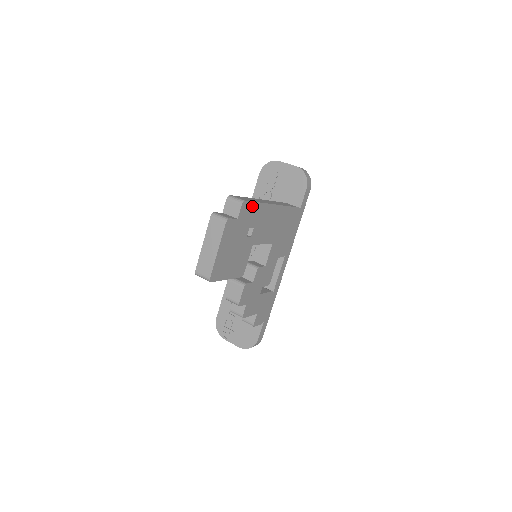
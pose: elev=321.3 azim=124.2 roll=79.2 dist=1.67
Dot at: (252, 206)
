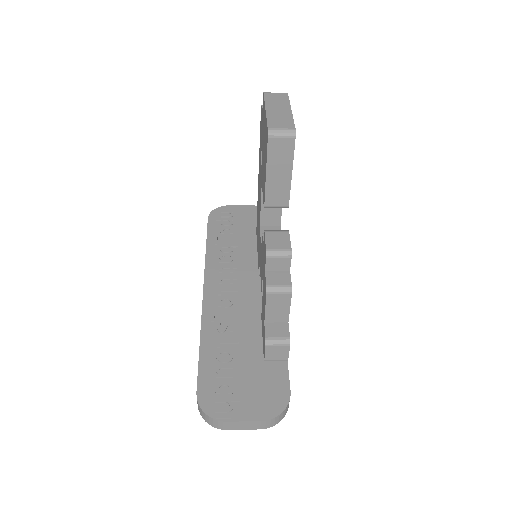
Dot at: occluded
